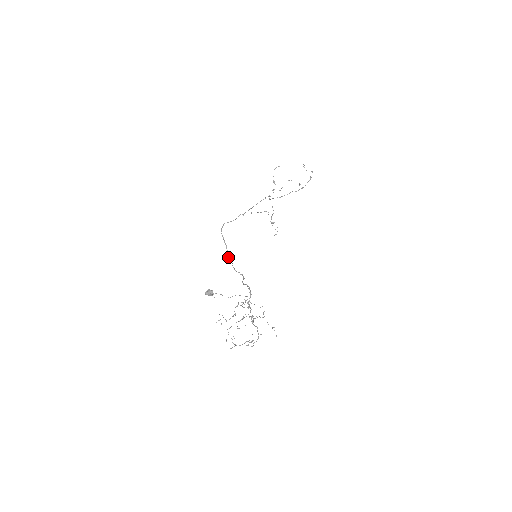
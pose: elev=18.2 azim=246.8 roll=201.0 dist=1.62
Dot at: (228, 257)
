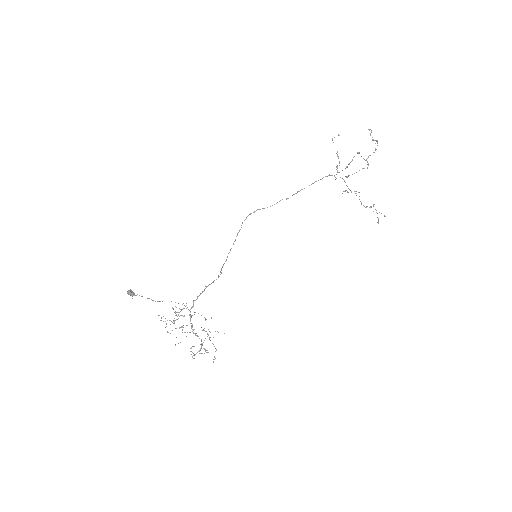
Dot at: (229, 252)
